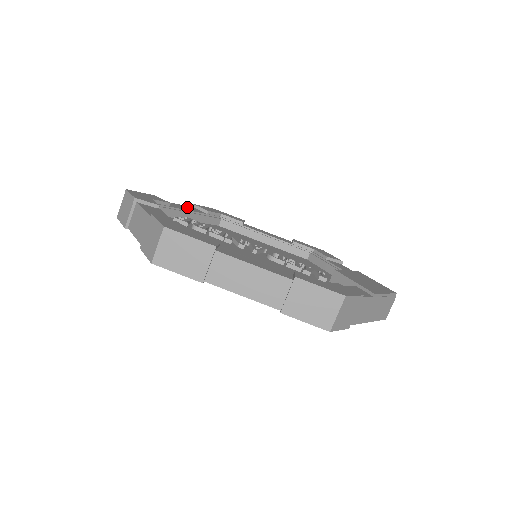
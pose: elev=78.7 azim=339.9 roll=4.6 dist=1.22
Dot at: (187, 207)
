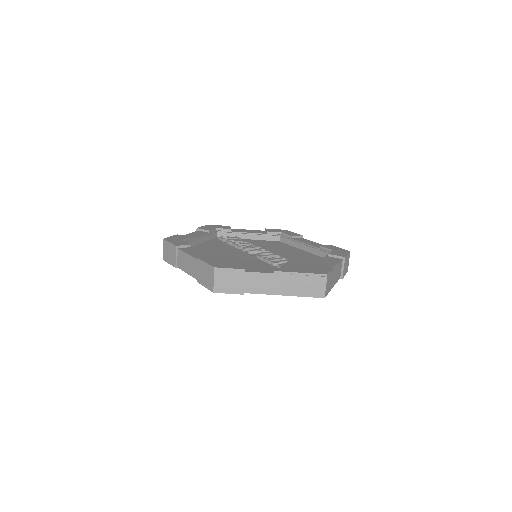
Dot at: (254, 231)
